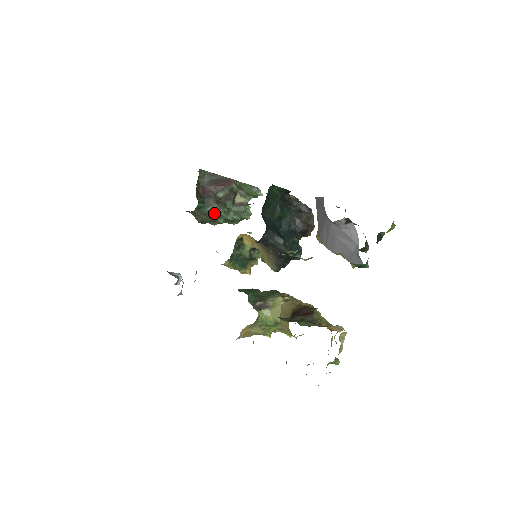
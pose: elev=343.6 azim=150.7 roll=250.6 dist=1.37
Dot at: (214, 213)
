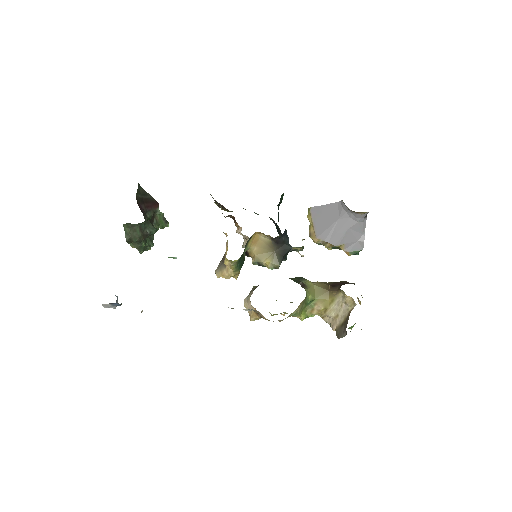
Dot at: (149, 231)
